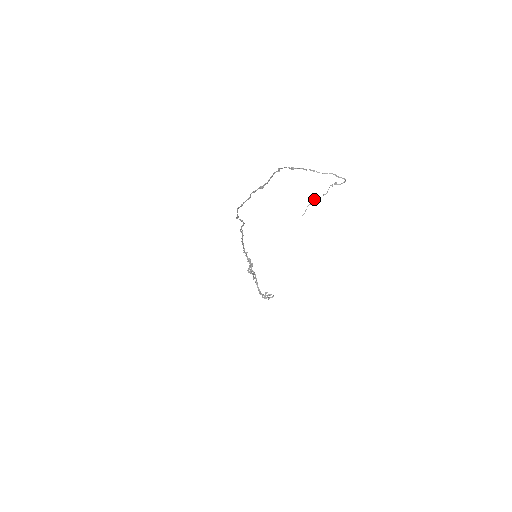
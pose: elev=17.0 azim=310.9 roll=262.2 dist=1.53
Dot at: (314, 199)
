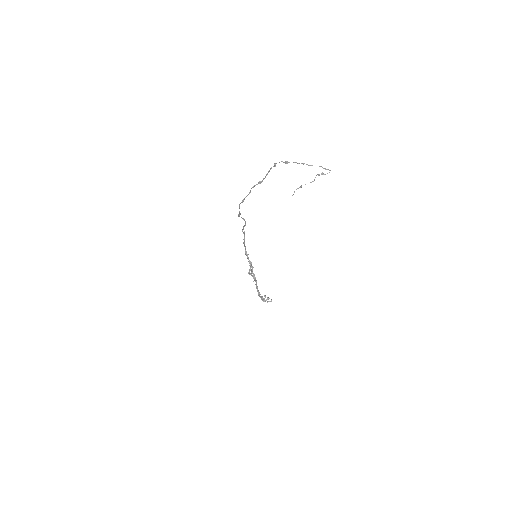
Dot at: occluded
